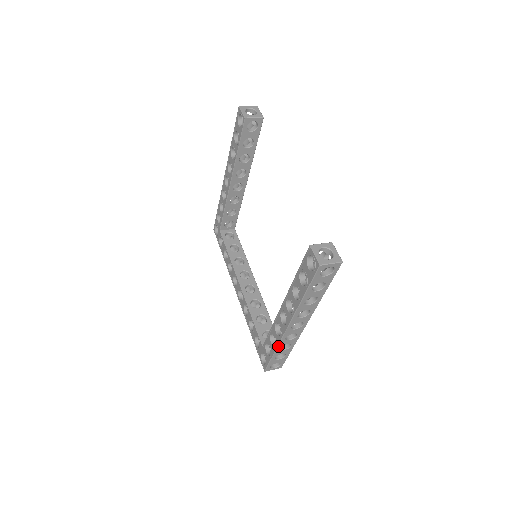
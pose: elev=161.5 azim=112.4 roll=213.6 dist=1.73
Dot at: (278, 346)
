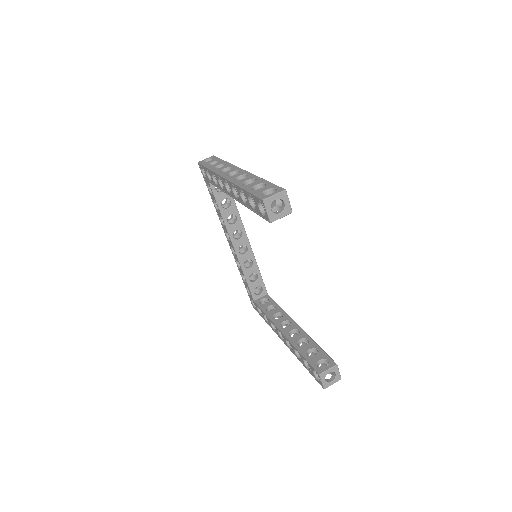
Dot at: (271, 327)
